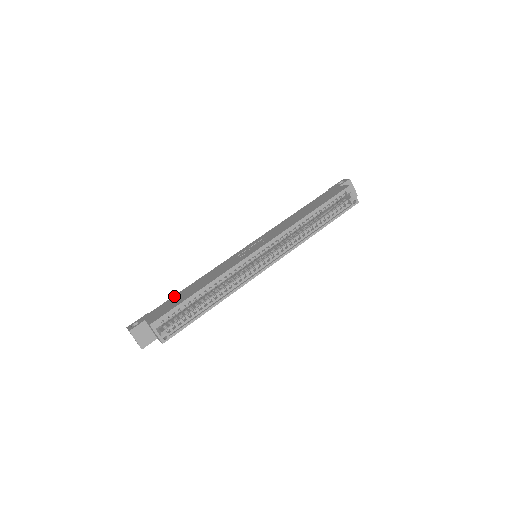
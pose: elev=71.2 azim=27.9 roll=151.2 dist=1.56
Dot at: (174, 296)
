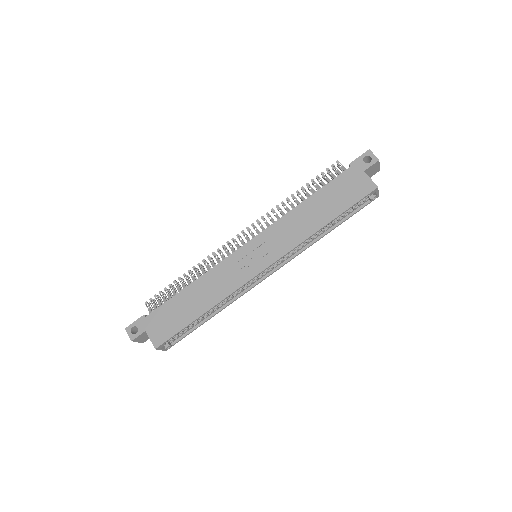
Dot at: (171, 301)
